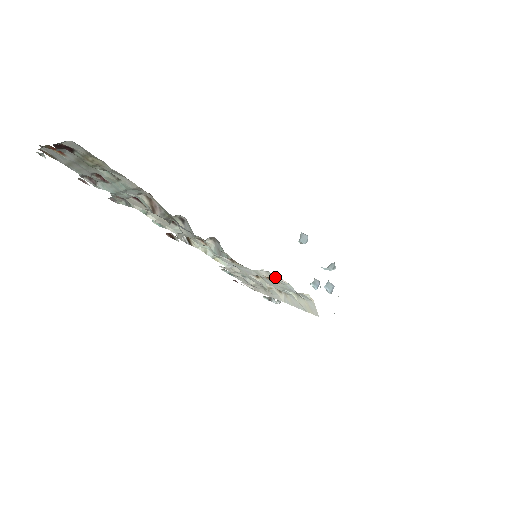
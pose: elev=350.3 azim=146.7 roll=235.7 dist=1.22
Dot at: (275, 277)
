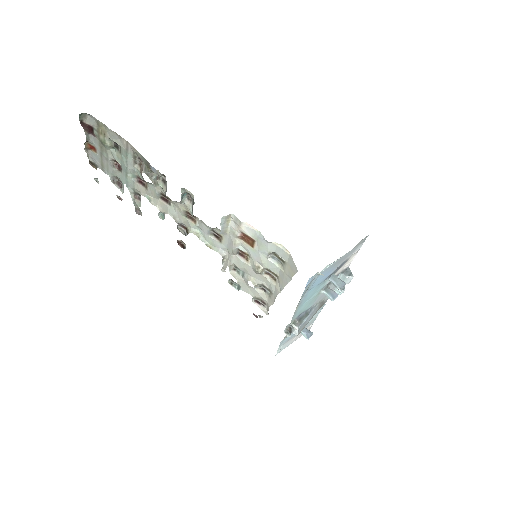
Dot at: (312, 332)
